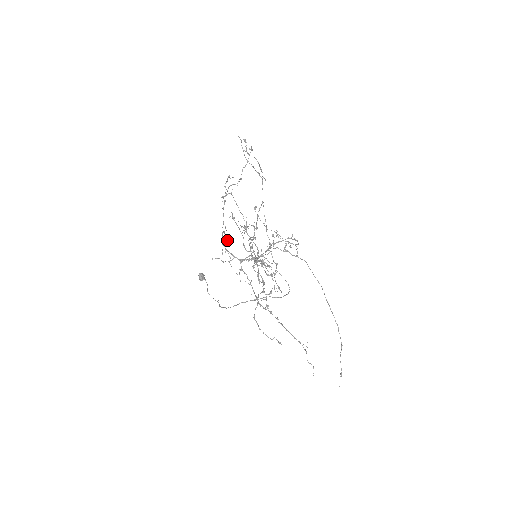
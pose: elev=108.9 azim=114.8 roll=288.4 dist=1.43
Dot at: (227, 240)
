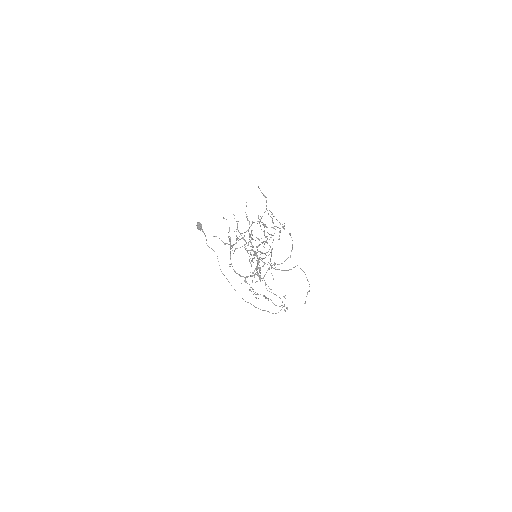
Dot at: occluded
